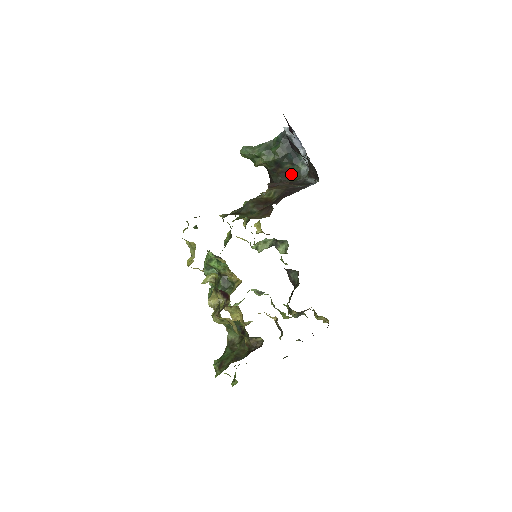
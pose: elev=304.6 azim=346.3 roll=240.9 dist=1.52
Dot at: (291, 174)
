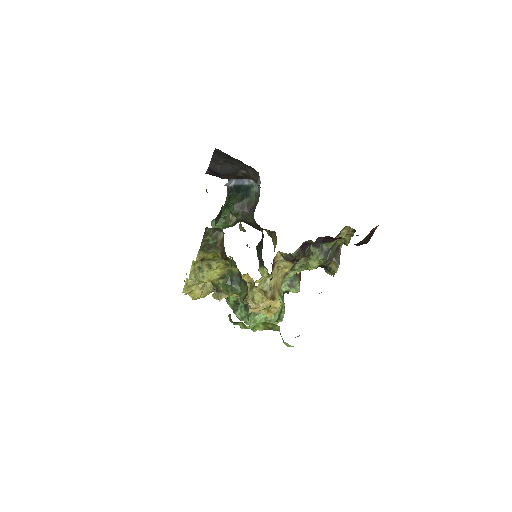
Dot at: (255, 202)
